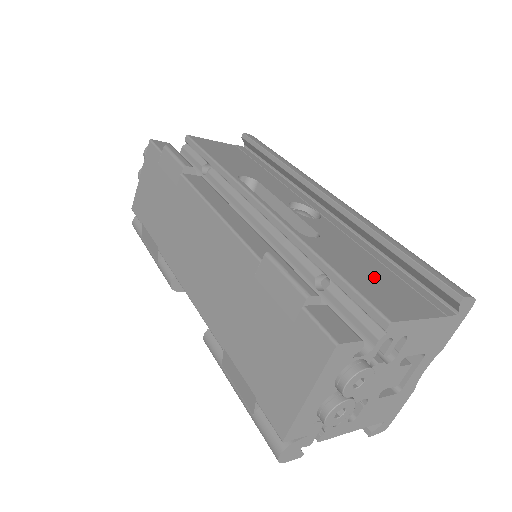
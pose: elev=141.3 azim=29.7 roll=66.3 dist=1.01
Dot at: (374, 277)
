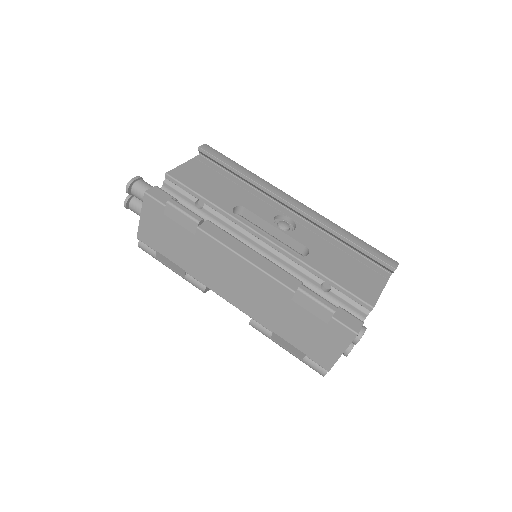
Dot at: (349, 271)
